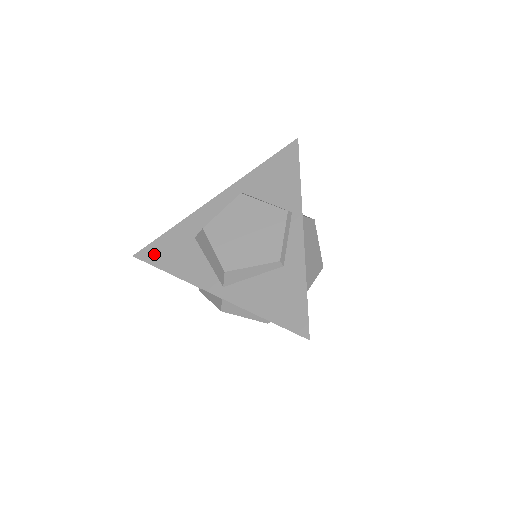
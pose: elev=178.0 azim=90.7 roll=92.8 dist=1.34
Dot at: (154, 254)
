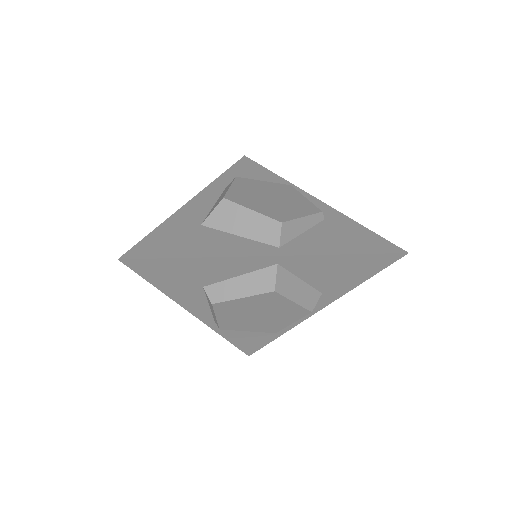
Dot at: (154, 249)
